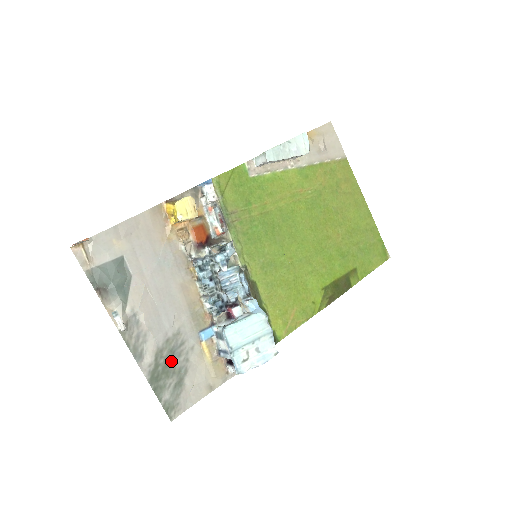
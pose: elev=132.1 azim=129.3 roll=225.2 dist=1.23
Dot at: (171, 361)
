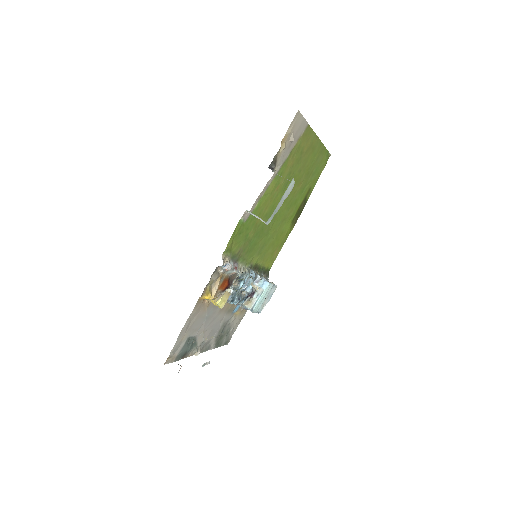
Dot at: (222, 333)
